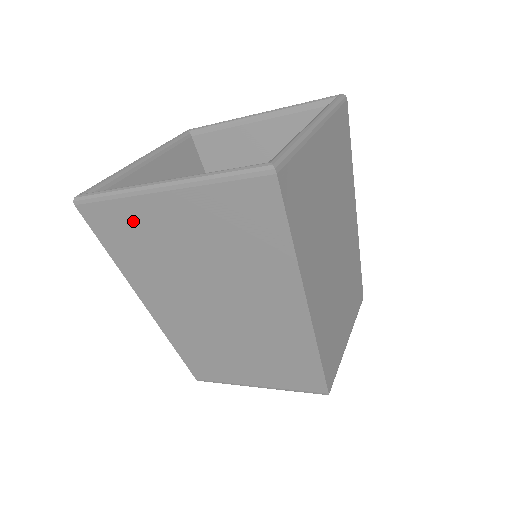
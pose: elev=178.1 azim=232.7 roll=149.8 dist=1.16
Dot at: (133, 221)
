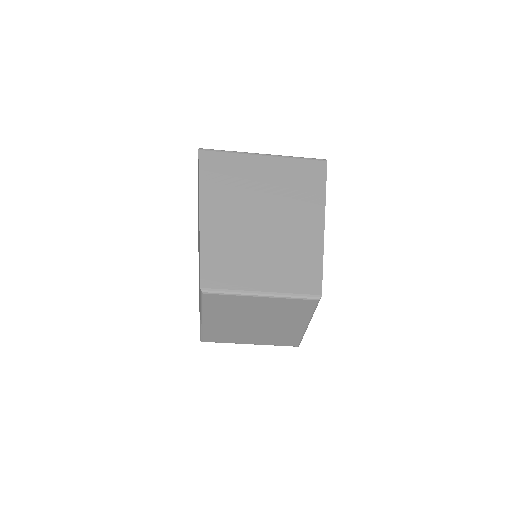
Dot at: (235, 164)
